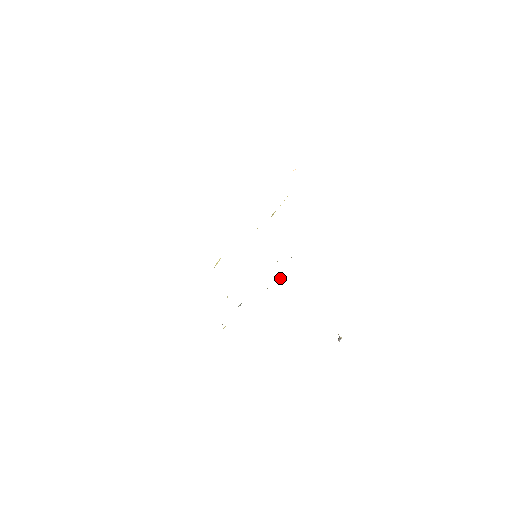
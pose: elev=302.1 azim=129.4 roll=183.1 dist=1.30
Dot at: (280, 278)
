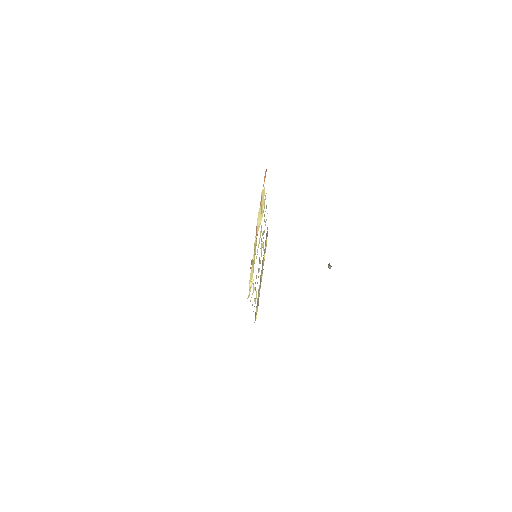
Dot at: (264, 254)
